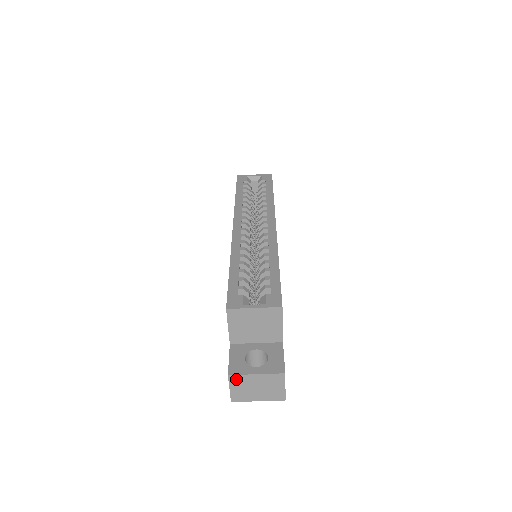
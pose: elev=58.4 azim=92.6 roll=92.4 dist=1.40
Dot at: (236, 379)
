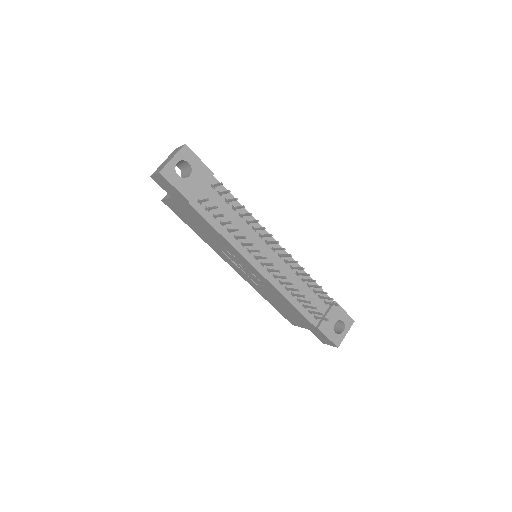
Dot at: (155, 172)
